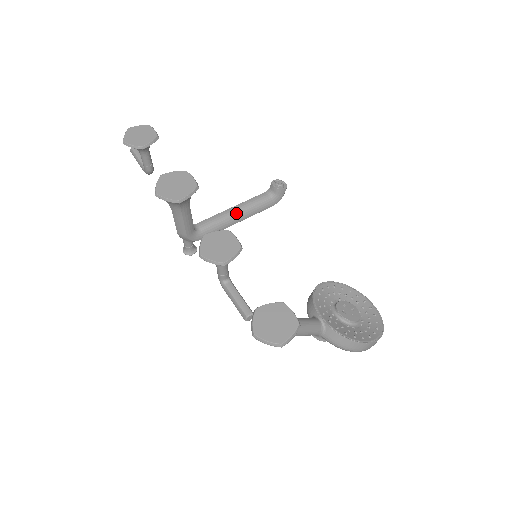
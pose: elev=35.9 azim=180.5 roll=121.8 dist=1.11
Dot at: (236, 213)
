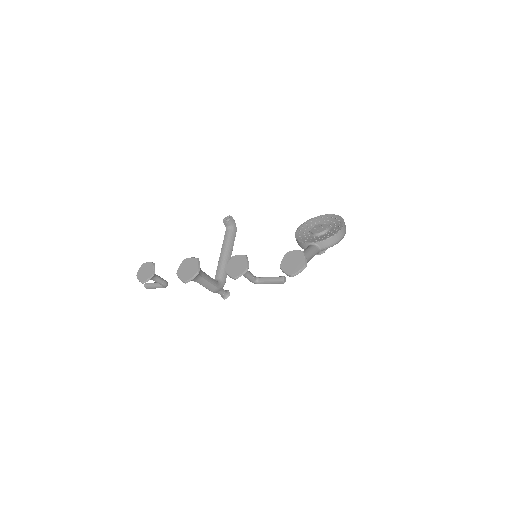
Dot at: (225, 254)
